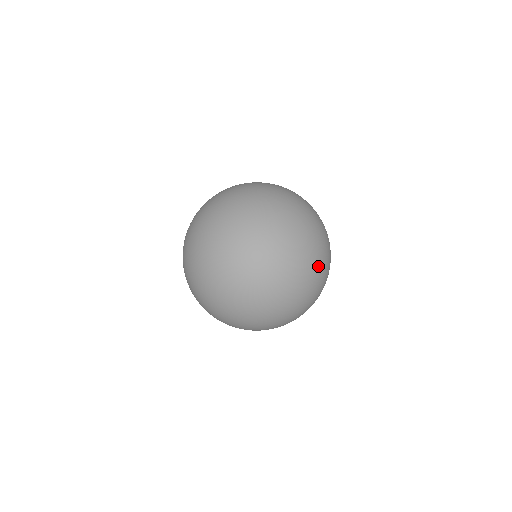
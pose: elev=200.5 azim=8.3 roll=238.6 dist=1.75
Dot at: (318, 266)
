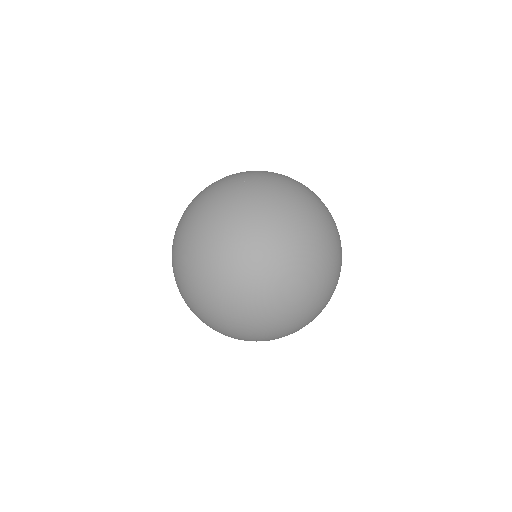
Dot at: (315, 215)
